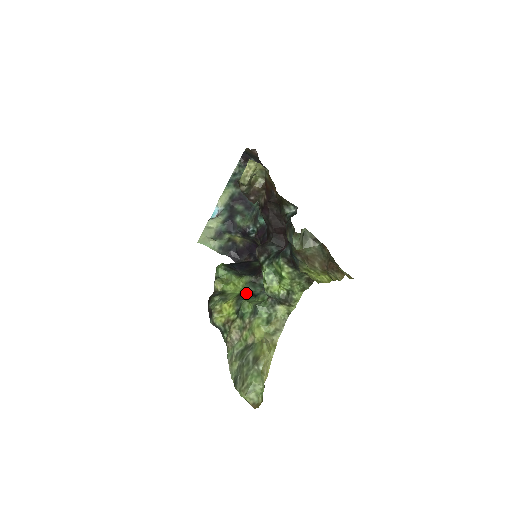
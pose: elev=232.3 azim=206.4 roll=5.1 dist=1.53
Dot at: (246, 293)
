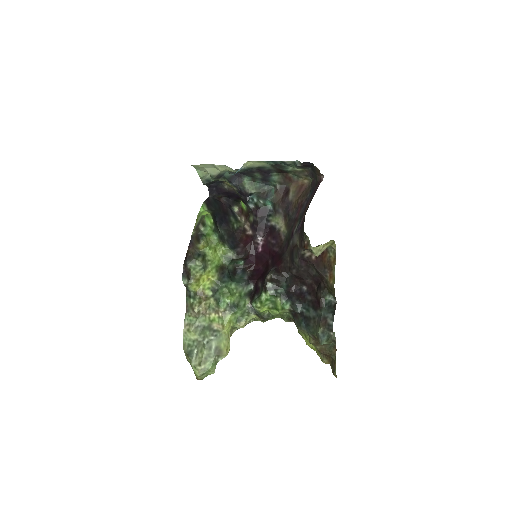
Dot at: (226, 273)
